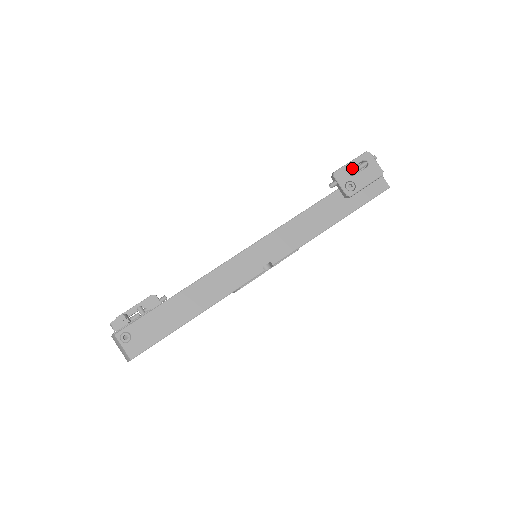
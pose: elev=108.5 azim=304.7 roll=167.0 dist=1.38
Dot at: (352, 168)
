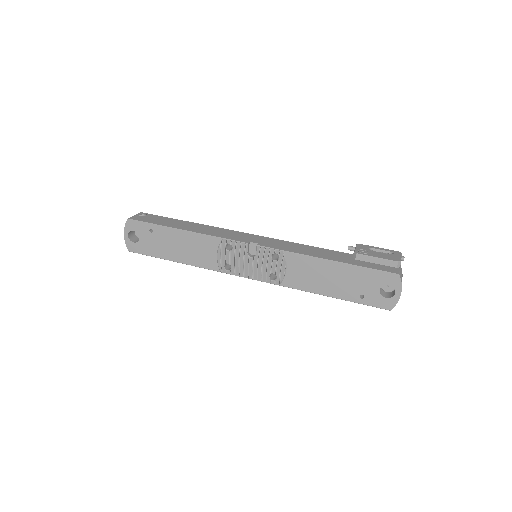
Dot at: occluded
